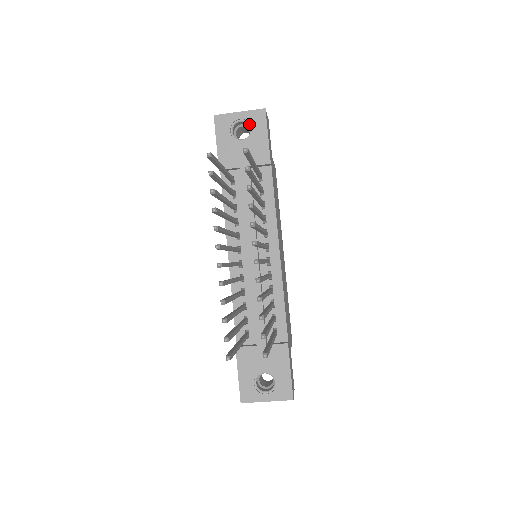
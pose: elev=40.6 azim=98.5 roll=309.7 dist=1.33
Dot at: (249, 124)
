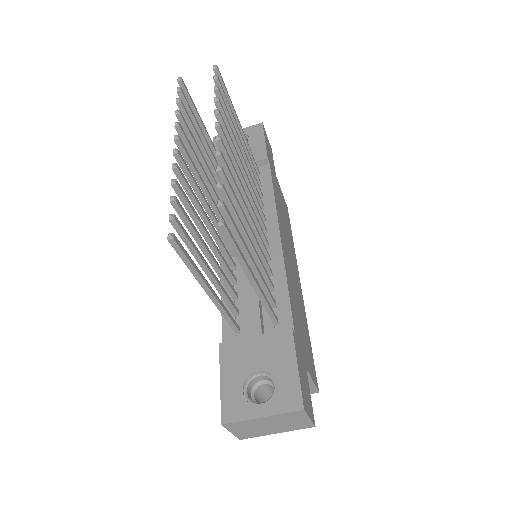
Dot at: (247, 136)
